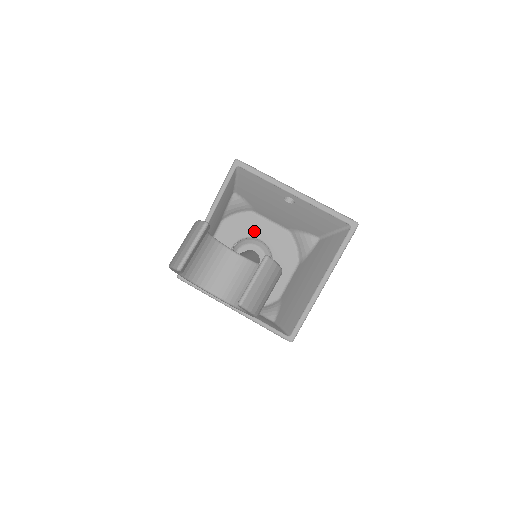
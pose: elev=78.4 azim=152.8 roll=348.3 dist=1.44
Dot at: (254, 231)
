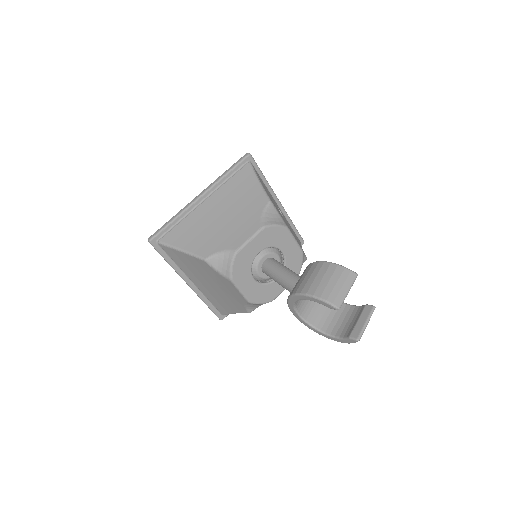
Dot at: (282, 244)
